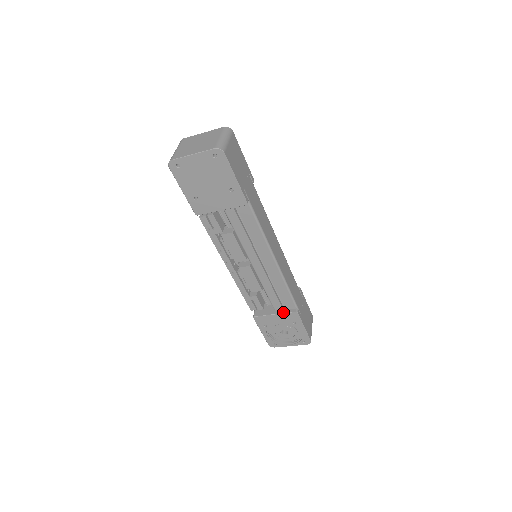
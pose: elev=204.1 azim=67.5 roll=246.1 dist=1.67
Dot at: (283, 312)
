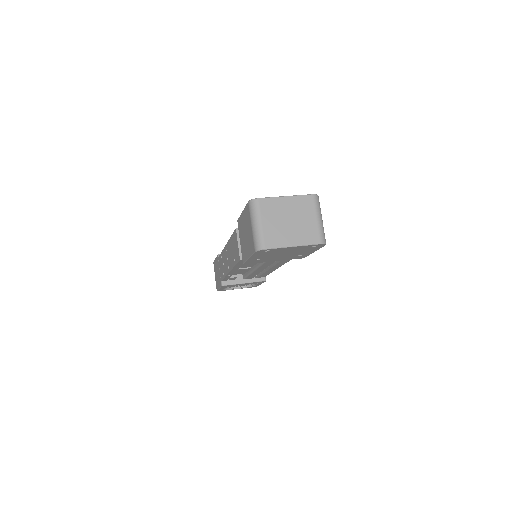
Dot at: (253, 281)
